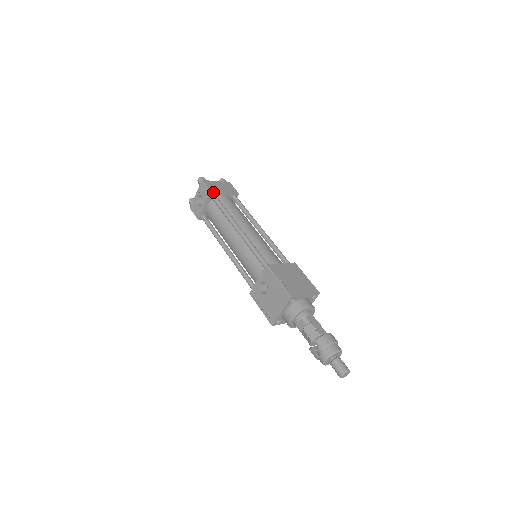
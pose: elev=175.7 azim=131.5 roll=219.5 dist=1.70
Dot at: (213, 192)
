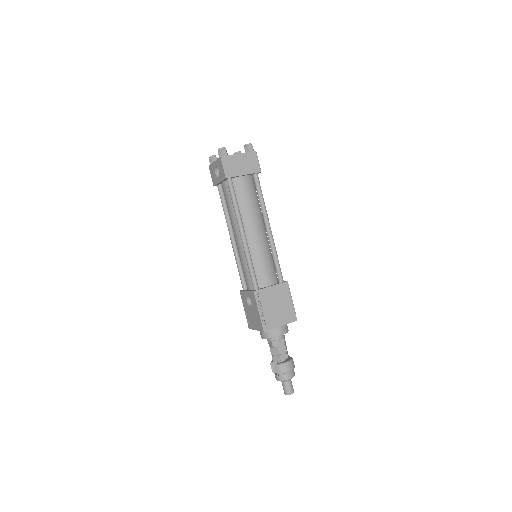
Dot at: (229, 177)
